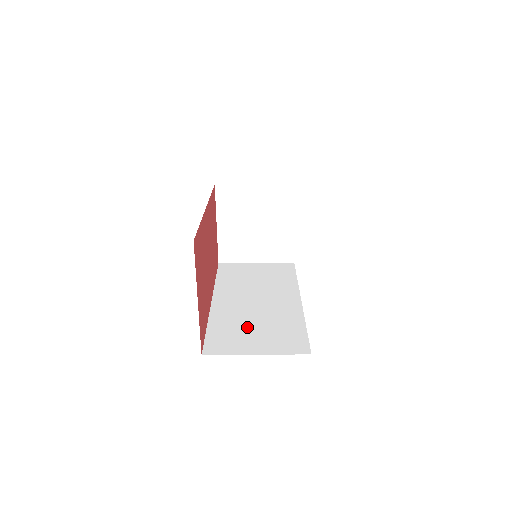
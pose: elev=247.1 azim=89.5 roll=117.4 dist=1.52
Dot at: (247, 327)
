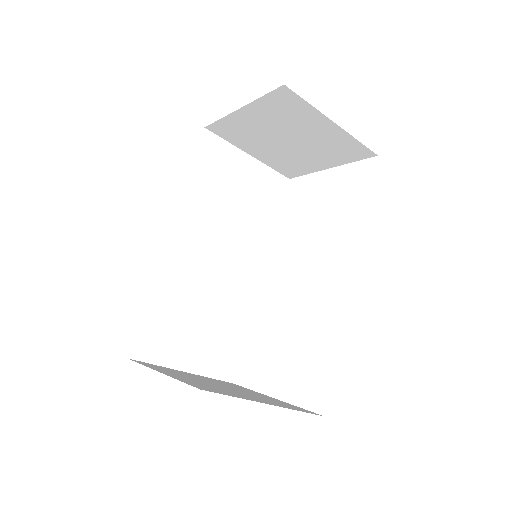
Dot at: (191, 315)
